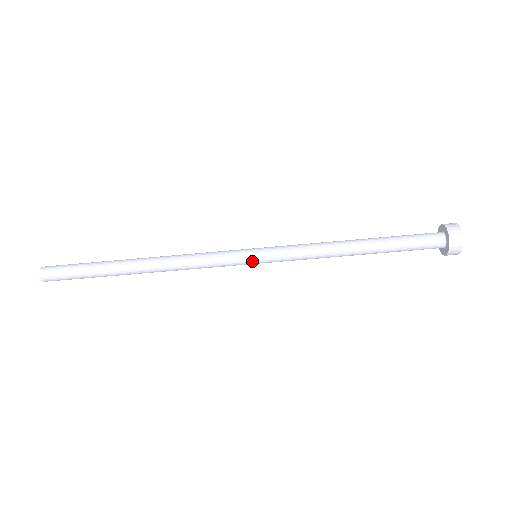
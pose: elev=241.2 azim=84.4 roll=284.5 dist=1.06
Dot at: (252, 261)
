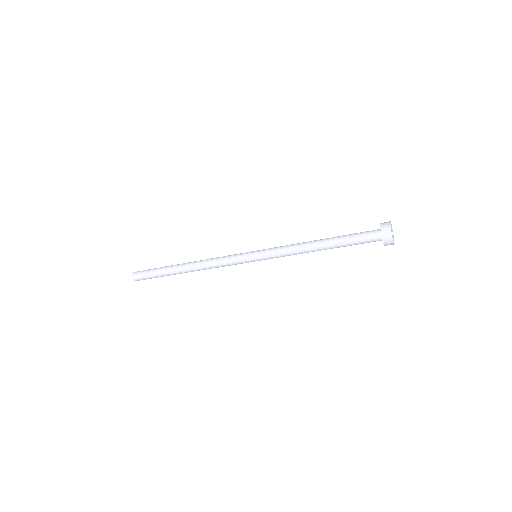
Dot at: (254, 261)
